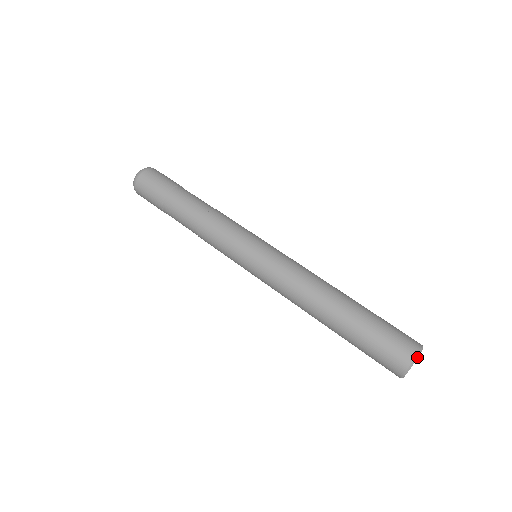
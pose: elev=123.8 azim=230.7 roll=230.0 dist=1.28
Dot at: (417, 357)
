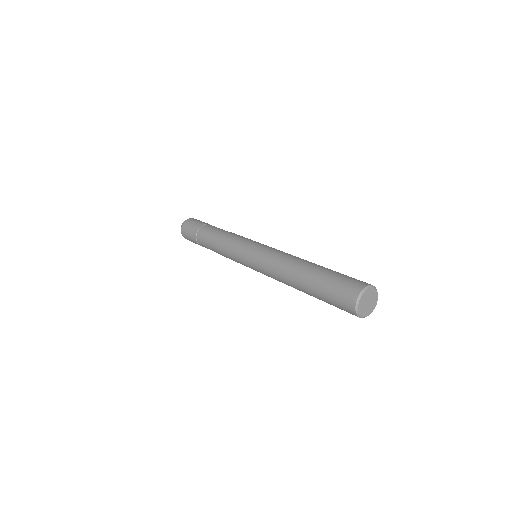
Dot at: (369, 287)
